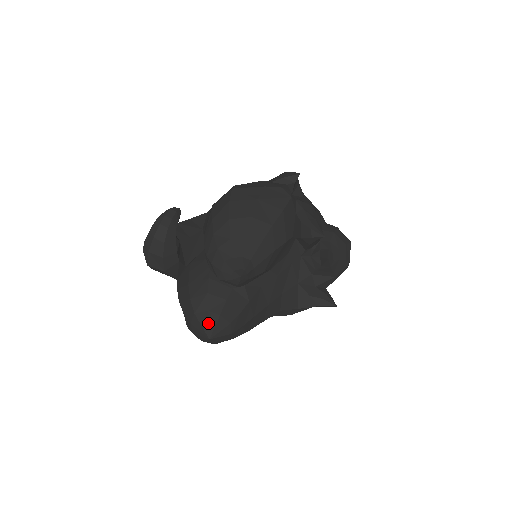
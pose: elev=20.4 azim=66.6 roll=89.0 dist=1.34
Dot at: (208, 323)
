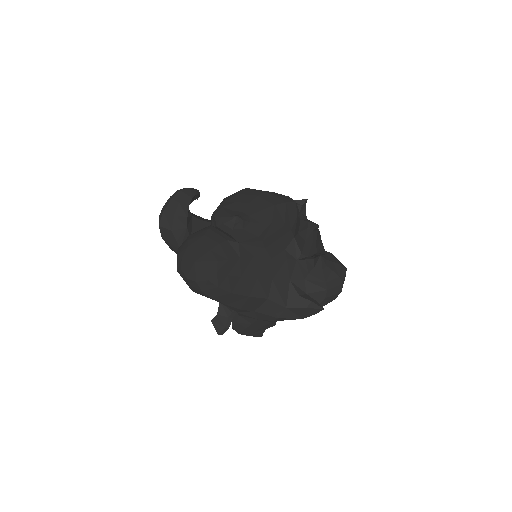
Dot at: (198, 252)
